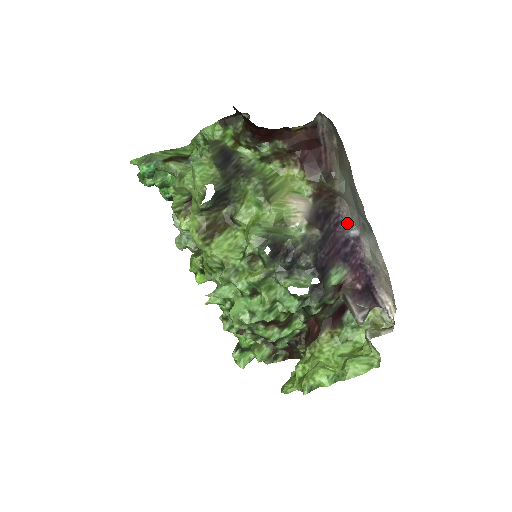
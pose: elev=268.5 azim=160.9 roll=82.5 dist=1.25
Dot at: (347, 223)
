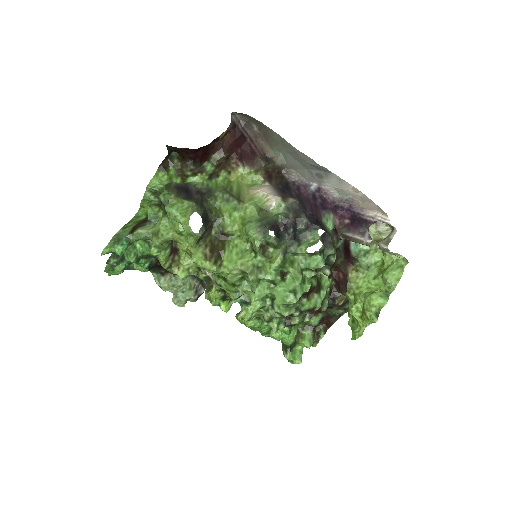
Dot at: (304, 183)
